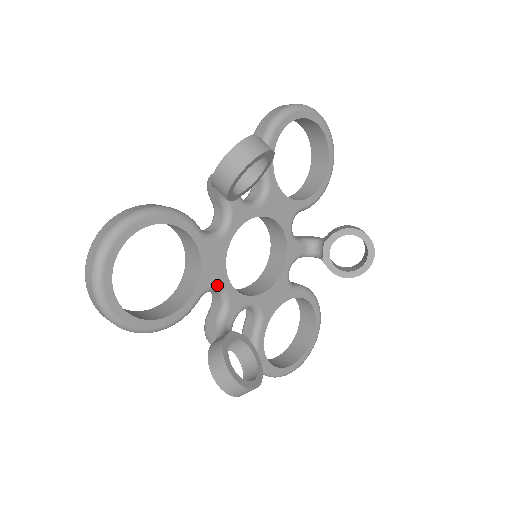
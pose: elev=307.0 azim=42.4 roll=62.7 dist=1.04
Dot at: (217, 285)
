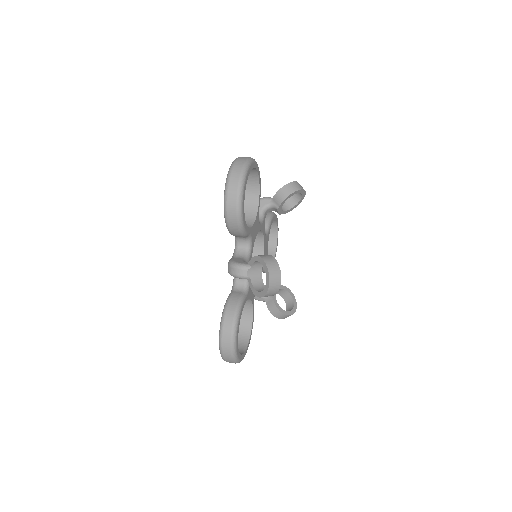
Dot at: occluded
